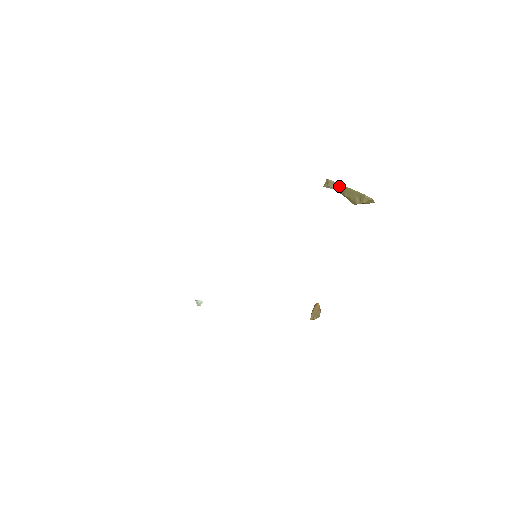
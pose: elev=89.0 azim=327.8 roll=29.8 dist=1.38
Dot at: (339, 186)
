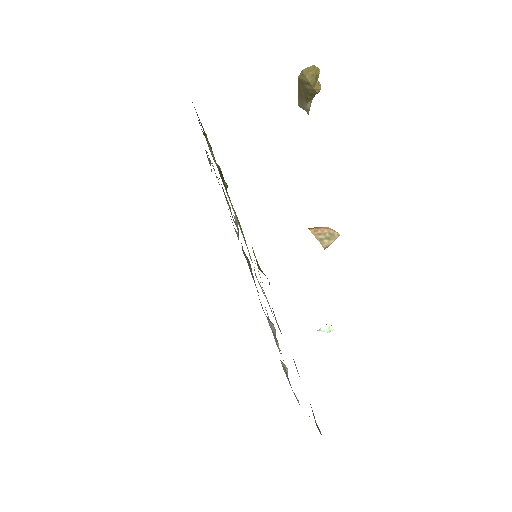
Dot at: (300, 100)
